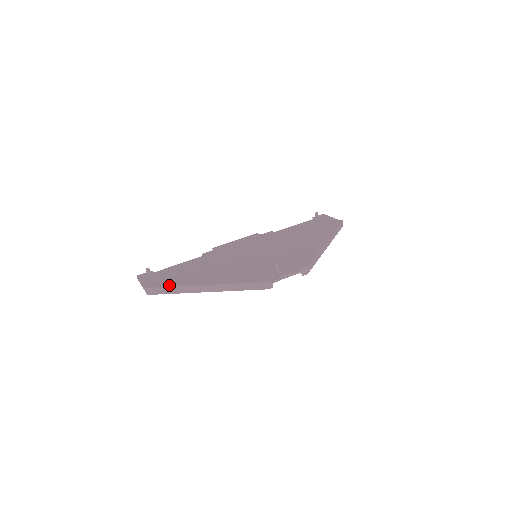
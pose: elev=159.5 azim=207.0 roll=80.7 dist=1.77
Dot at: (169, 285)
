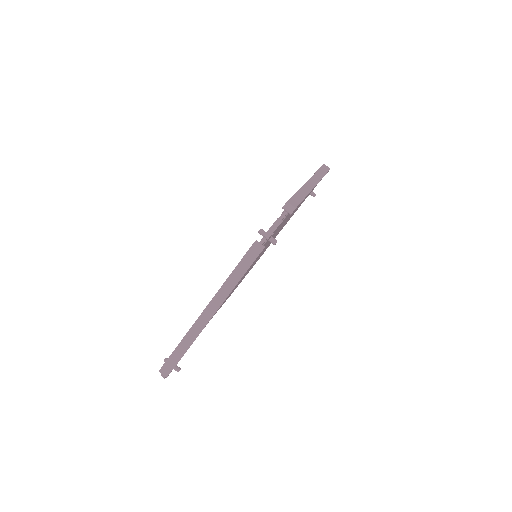
Dot at: occluded
